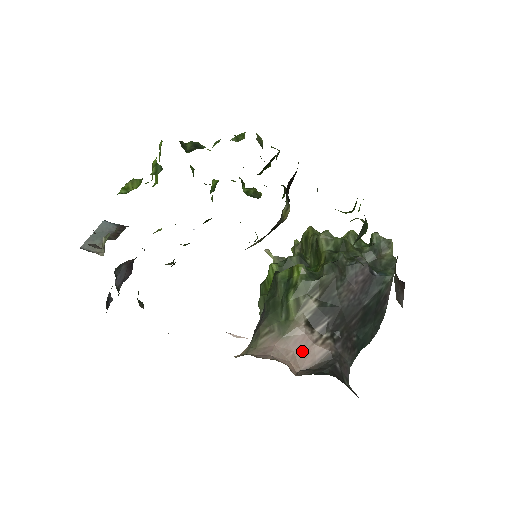
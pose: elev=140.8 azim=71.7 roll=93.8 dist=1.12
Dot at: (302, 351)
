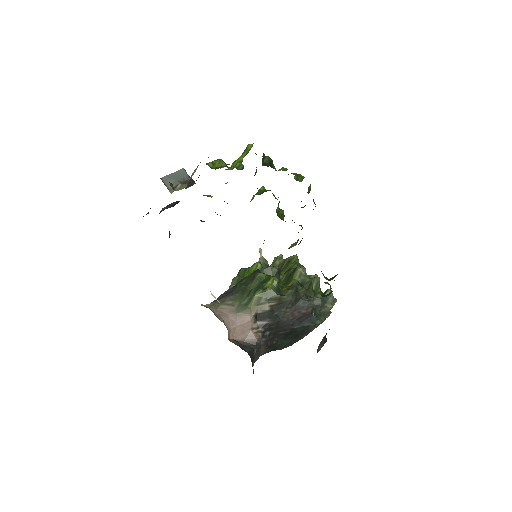
Dot at: (242, 329)
